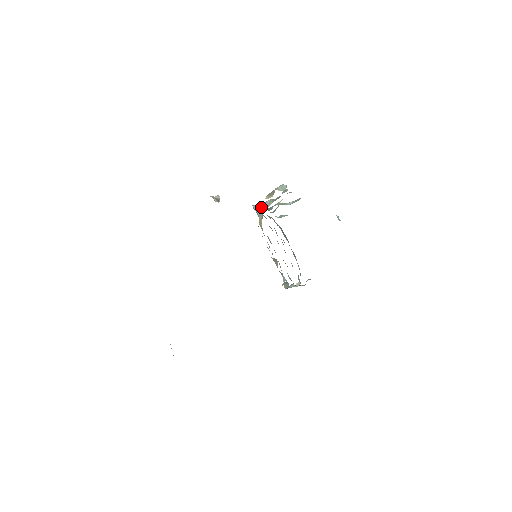
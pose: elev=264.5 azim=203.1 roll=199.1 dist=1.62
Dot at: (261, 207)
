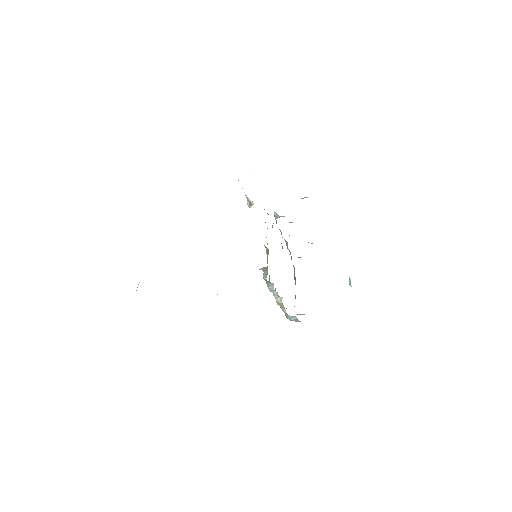
Dot at: (281, 216)
